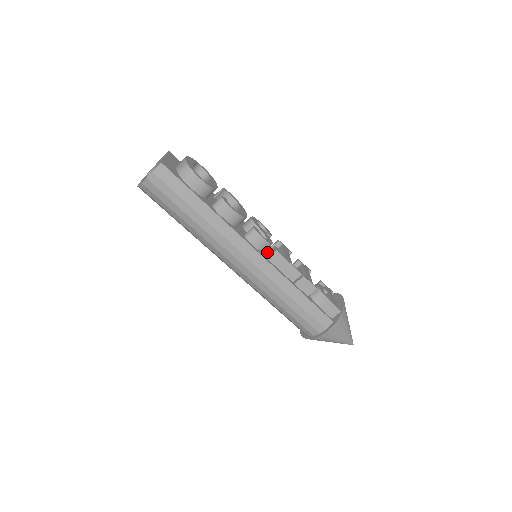
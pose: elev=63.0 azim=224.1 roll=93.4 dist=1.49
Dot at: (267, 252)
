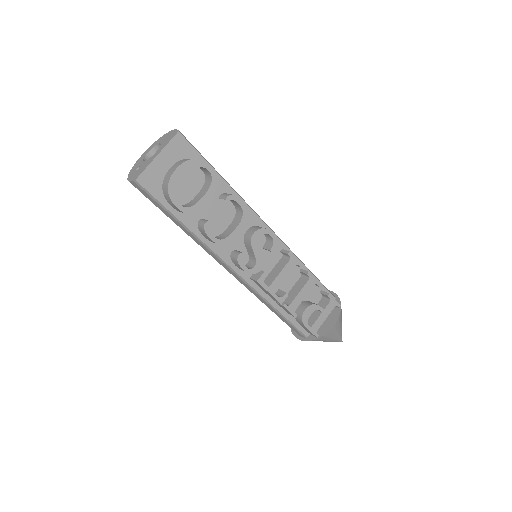
Dot at: occluded
